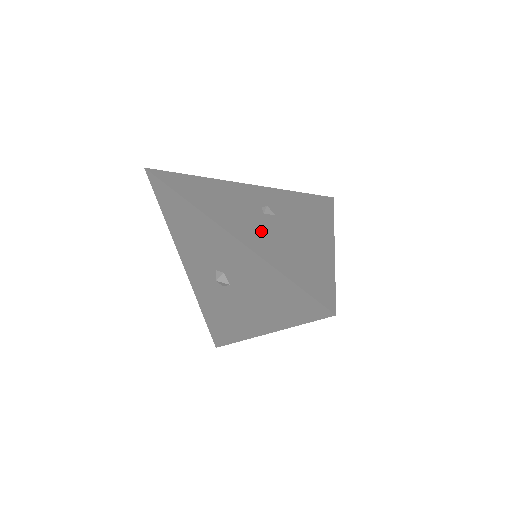
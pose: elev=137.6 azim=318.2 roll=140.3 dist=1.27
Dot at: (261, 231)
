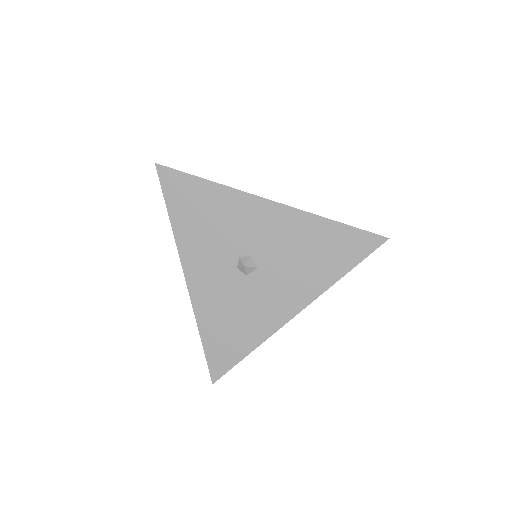
Dot at: occluded
